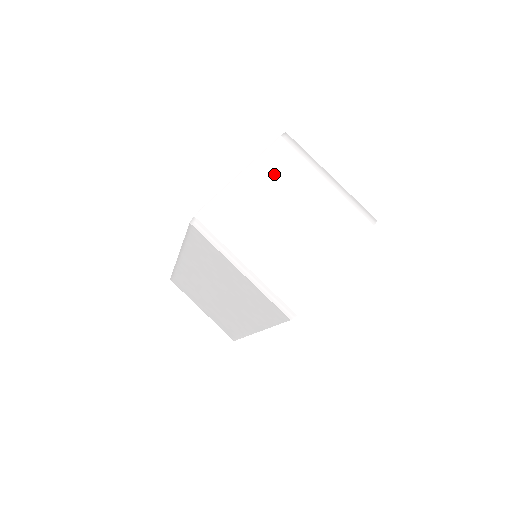
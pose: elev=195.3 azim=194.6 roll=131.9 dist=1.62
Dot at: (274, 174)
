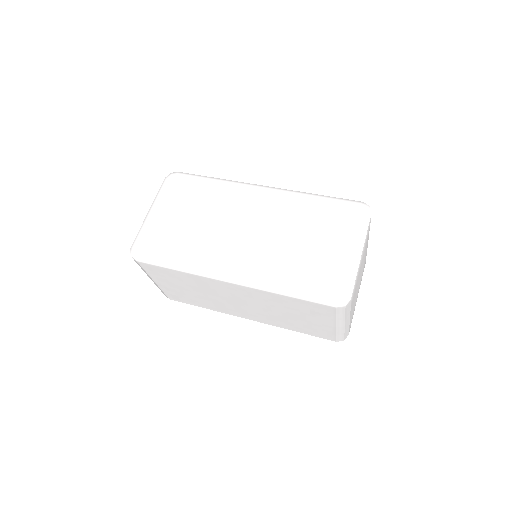
Dot at: (364, 248)
